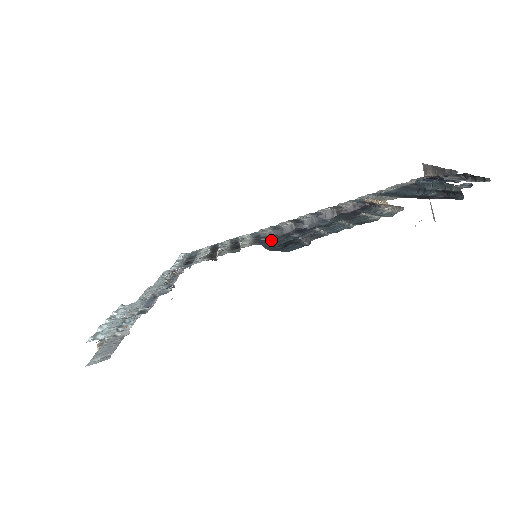
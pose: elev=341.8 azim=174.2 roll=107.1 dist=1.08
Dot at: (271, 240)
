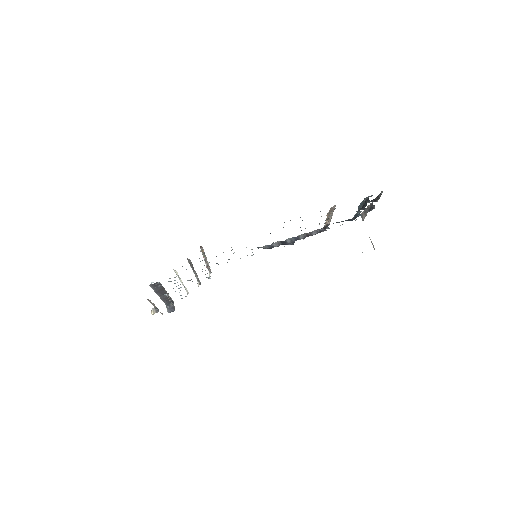
Dot at: occluded
